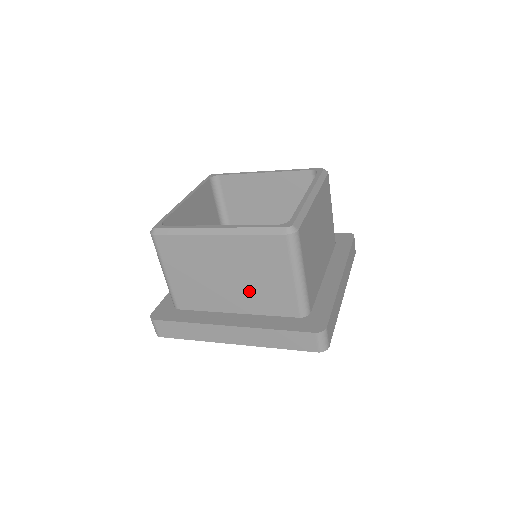
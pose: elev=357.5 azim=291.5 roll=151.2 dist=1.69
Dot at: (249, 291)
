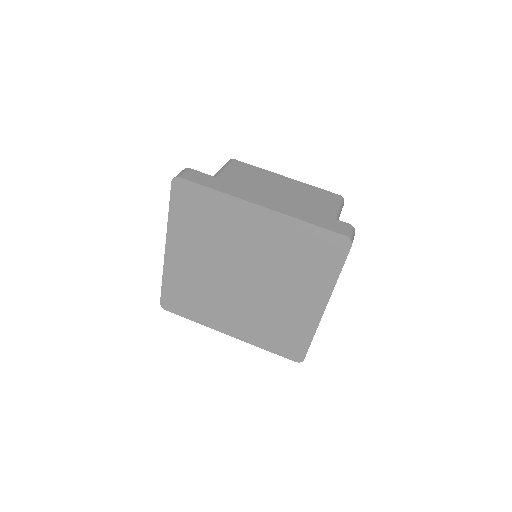
Dot at: occluded
